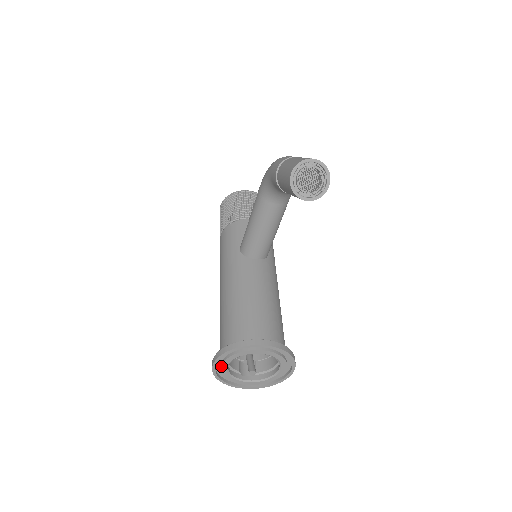
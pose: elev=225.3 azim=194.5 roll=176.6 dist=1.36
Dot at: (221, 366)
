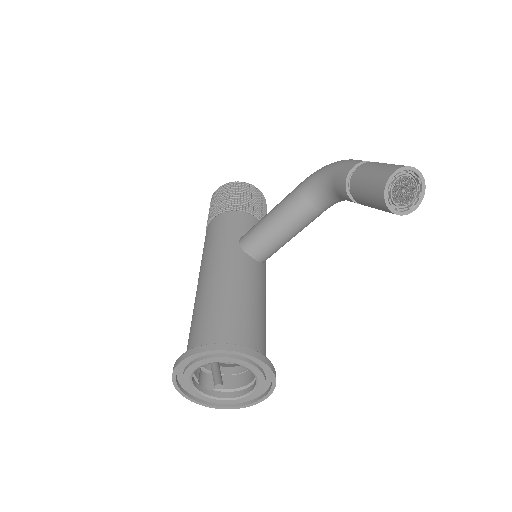
Dot at: (189, 366)
